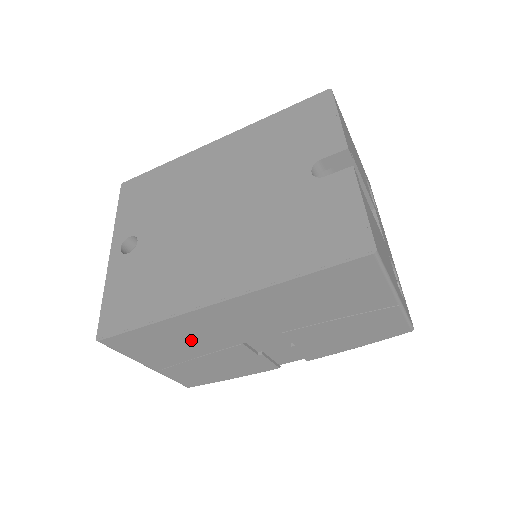
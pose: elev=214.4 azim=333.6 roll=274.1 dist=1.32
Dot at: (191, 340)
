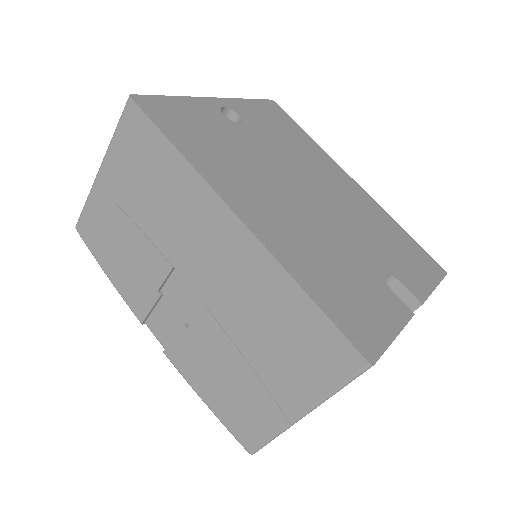
Dot at: (163, 205)
